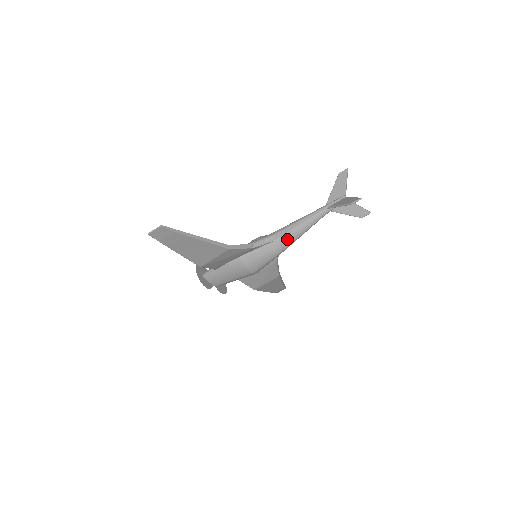
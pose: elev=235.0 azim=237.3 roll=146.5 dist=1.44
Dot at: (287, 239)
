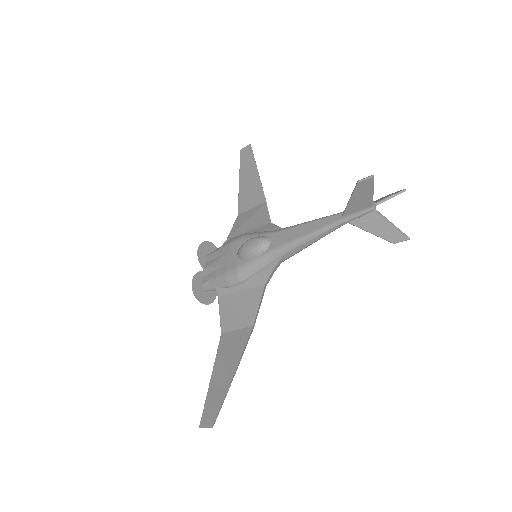
Dot at: (298, 252)
